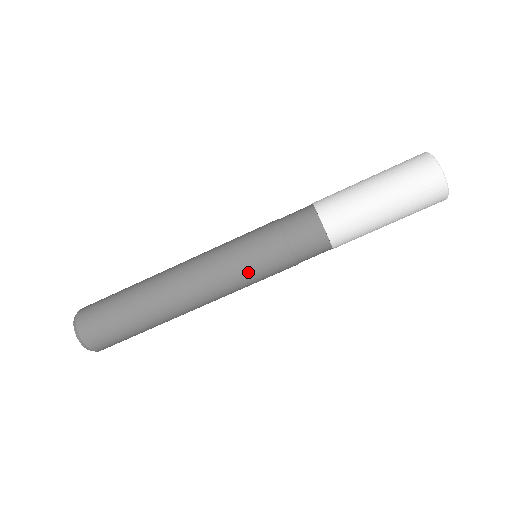
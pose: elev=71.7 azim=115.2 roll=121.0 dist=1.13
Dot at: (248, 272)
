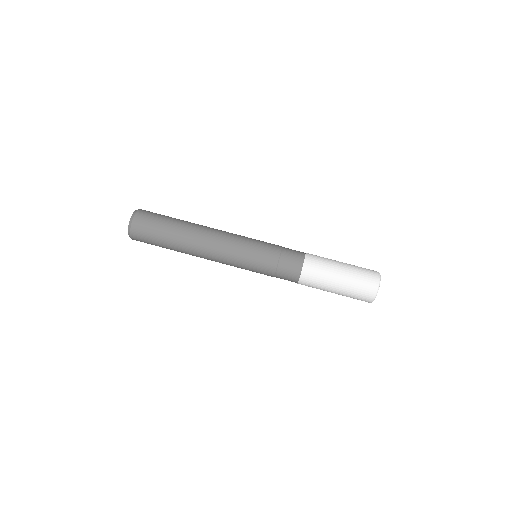
Dot at: (246, 266)
